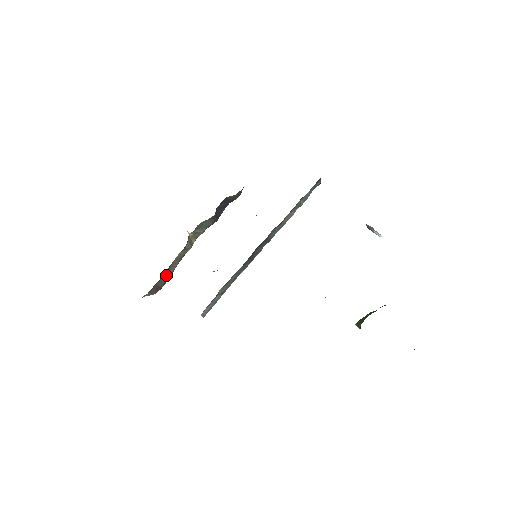
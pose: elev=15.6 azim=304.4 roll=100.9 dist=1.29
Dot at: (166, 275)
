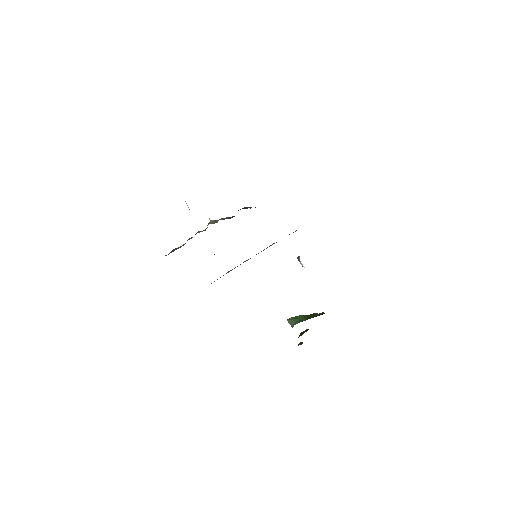
Dot at: (183, 245)
